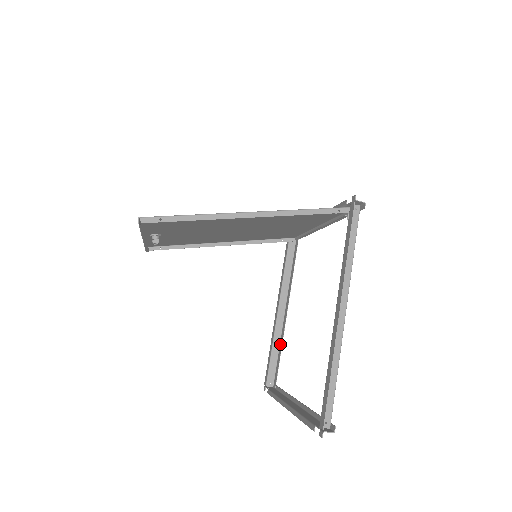
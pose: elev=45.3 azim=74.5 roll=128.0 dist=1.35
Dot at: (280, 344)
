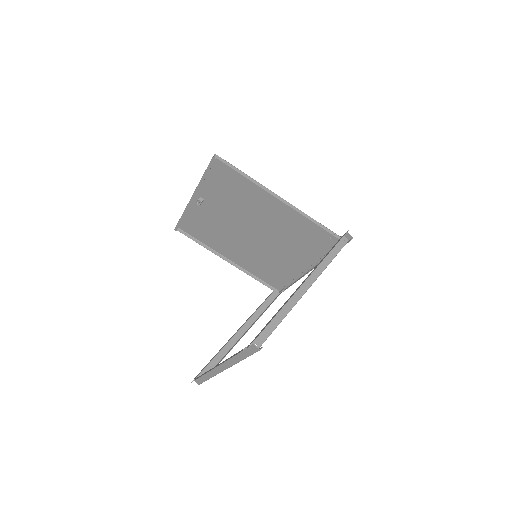
Dot at: (226, 354)
